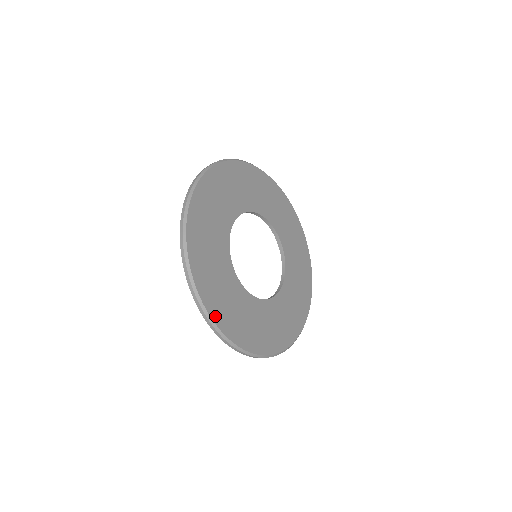
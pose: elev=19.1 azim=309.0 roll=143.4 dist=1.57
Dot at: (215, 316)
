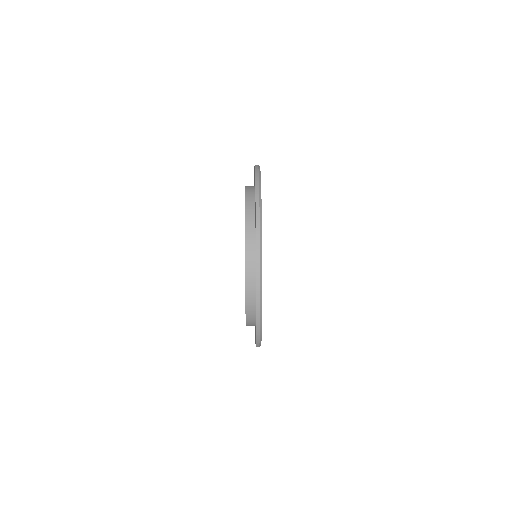
Dot at: occluded
